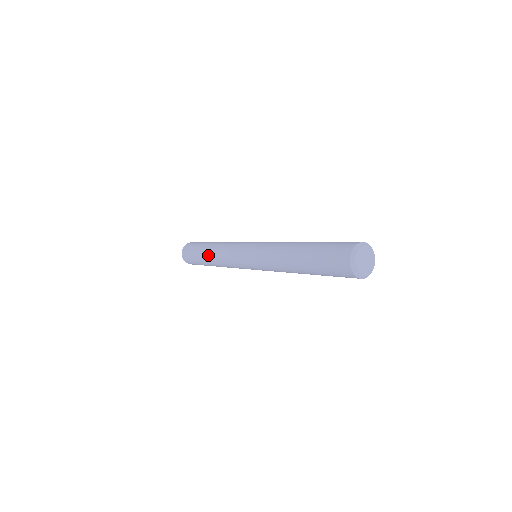
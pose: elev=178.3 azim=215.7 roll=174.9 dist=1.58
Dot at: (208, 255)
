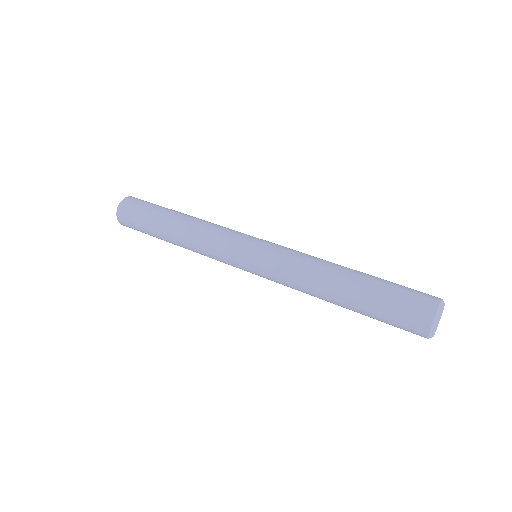
Dot at: (175, 243)
